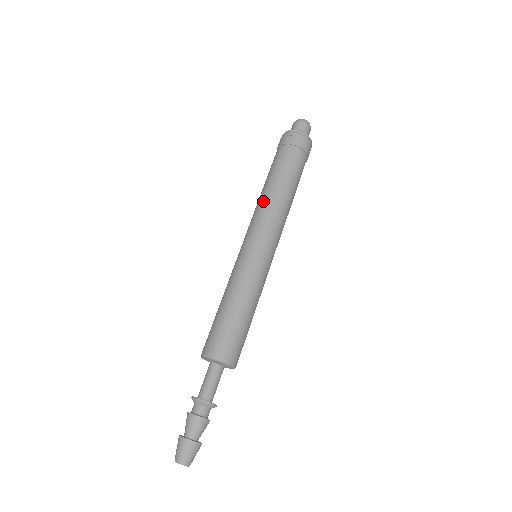
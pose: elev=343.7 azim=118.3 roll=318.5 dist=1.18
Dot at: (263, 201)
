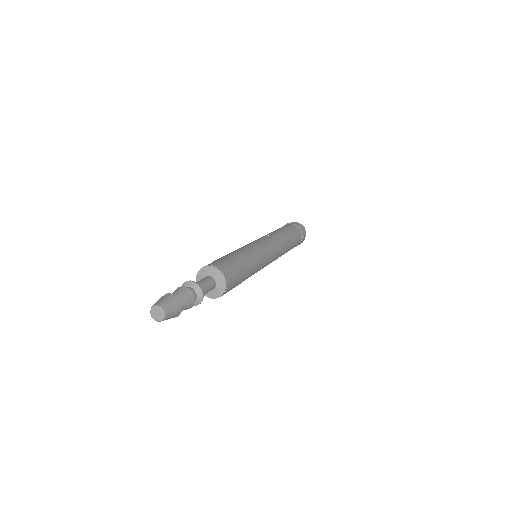
Dot at: (267, 234)
